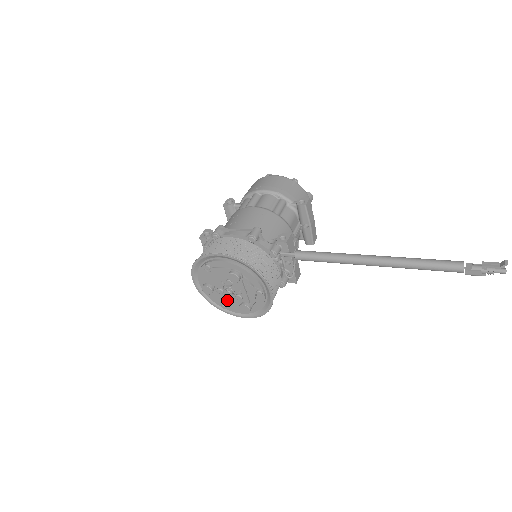
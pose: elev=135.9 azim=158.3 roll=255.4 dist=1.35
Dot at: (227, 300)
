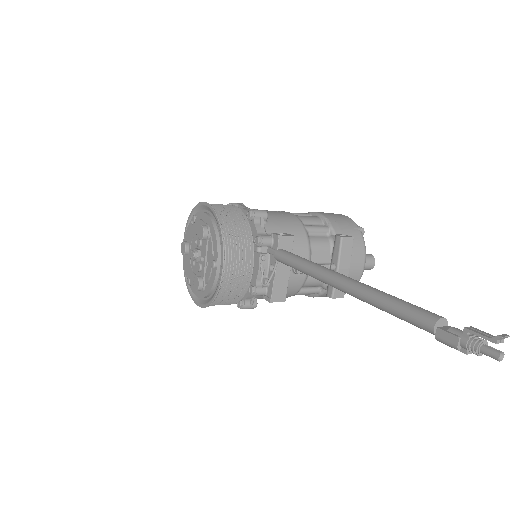
Dot at: (192, 270)
